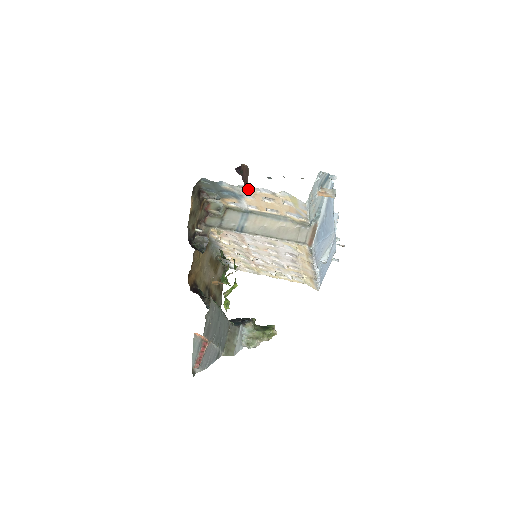
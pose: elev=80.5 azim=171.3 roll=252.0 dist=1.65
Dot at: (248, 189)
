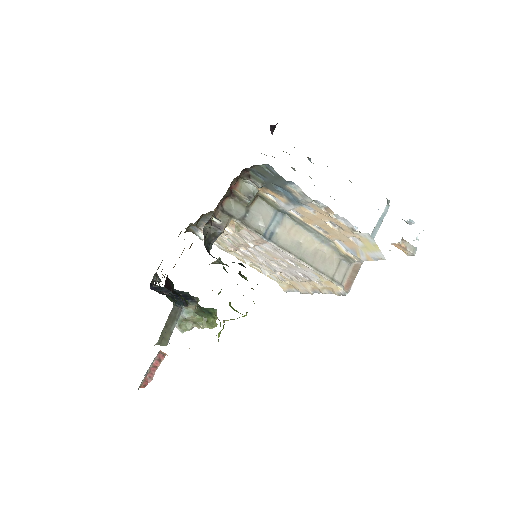
Dot at: (322, 207)
